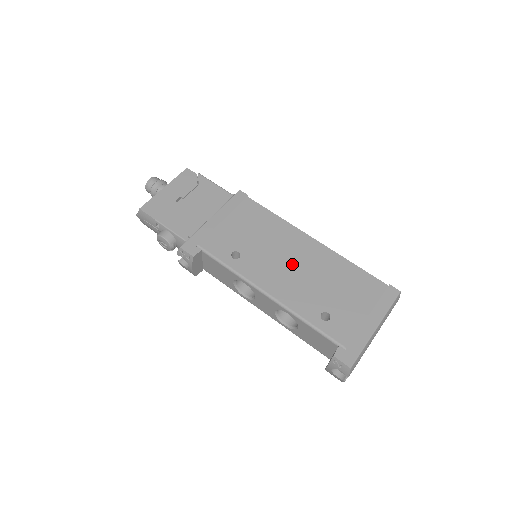
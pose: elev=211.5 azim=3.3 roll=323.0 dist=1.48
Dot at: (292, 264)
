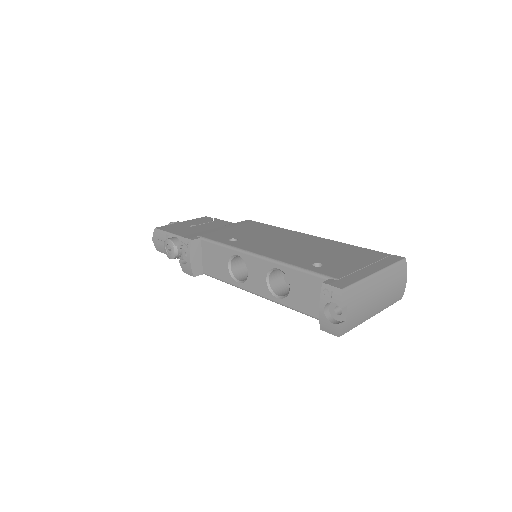
Dot at: (288, 244)
